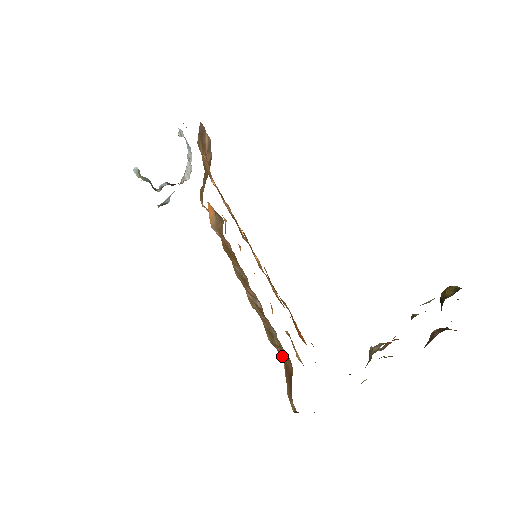
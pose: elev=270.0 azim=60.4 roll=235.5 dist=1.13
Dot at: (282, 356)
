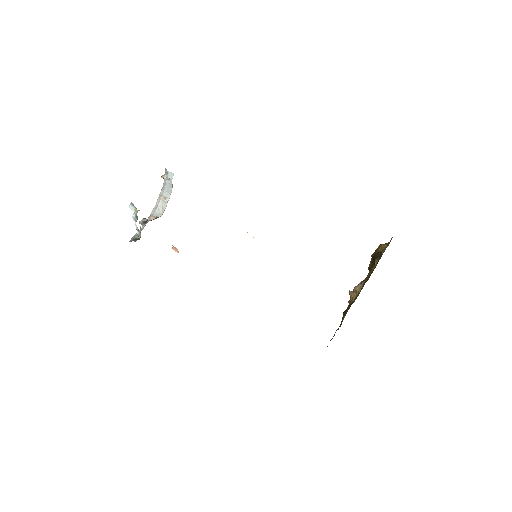
Dot at: occluded
